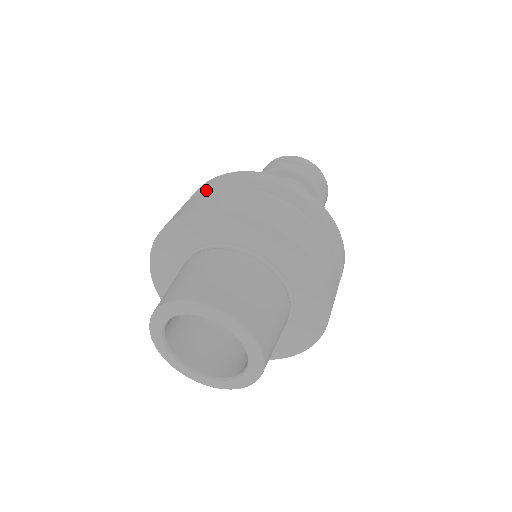
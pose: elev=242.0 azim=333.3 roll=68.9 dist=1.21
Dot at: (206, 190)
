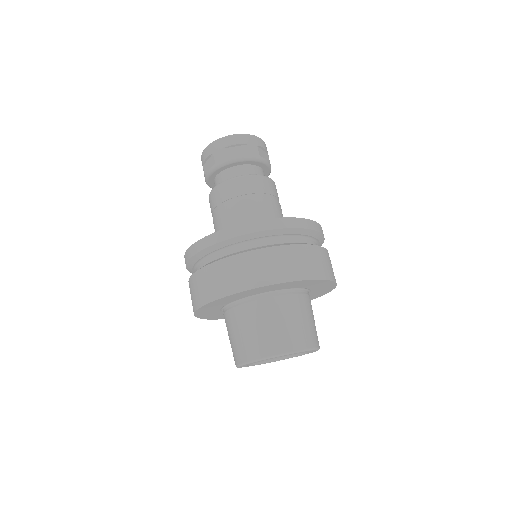
Dot at: (287, 231)
